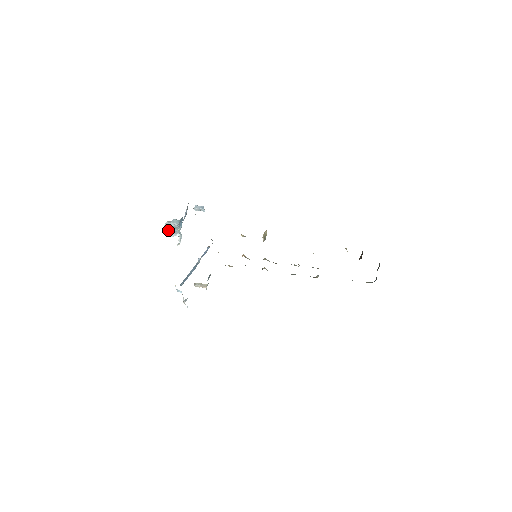
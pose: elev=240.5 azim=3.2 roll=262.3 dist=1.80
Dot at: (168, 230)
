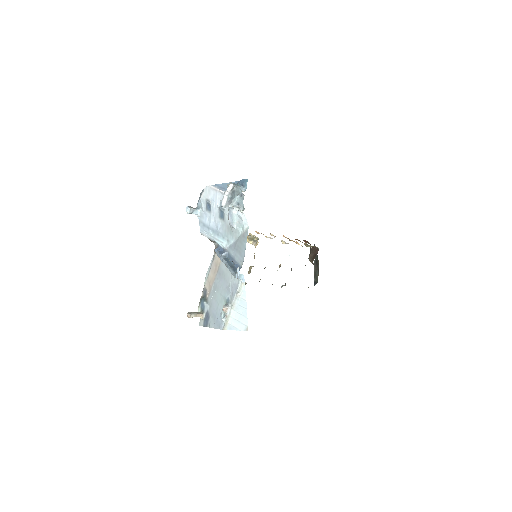
Dot at: (229, 194)
